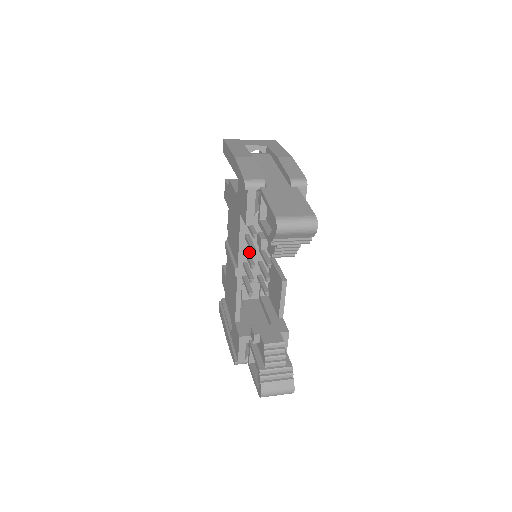
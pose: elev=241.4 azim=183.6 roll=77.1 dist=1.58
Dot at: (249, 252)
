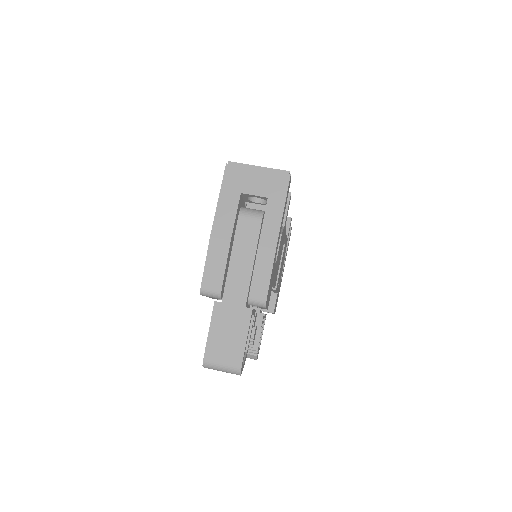
Dot at: occluded
